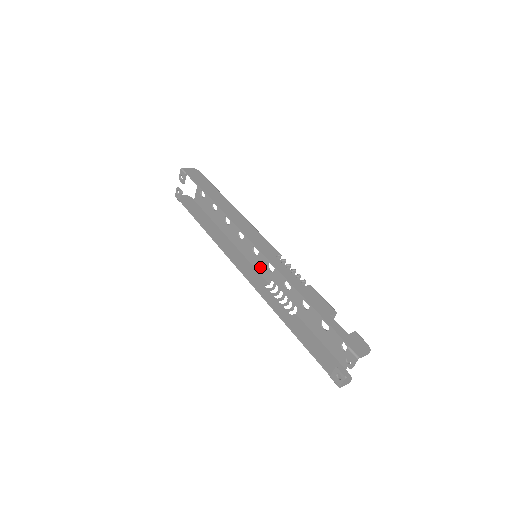
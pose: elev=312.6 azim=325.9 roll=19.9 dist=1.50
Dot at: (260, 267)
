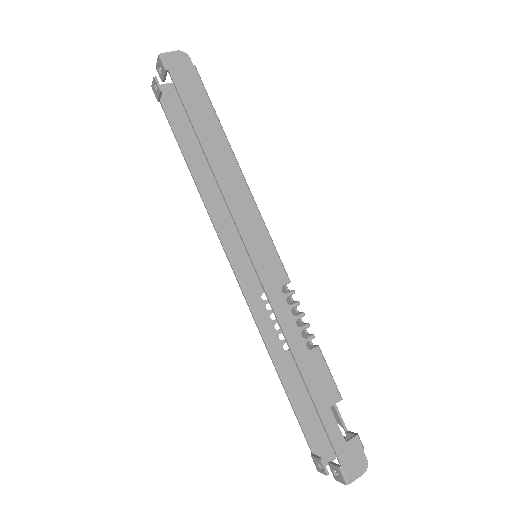
Dot at: occluded
